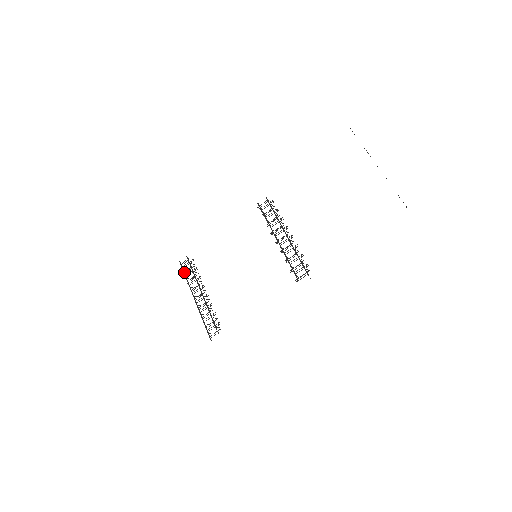
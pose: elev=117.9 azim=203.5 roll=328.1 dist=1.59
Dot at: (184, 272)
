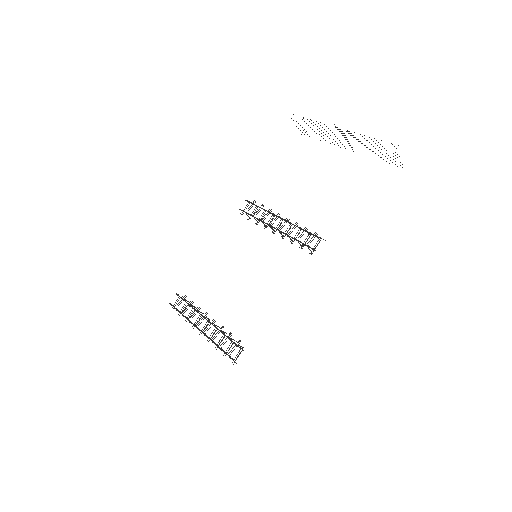
Dot at: (178, 311)
